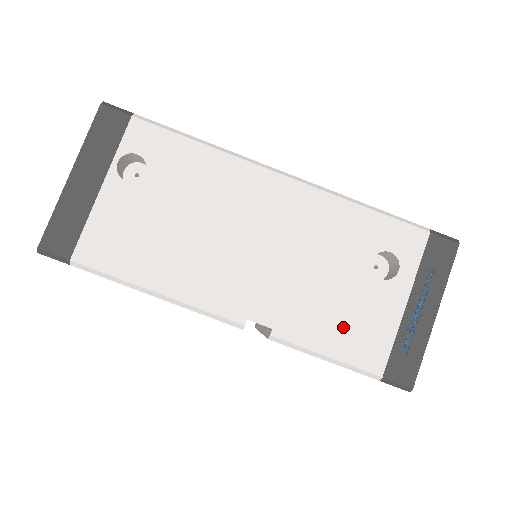
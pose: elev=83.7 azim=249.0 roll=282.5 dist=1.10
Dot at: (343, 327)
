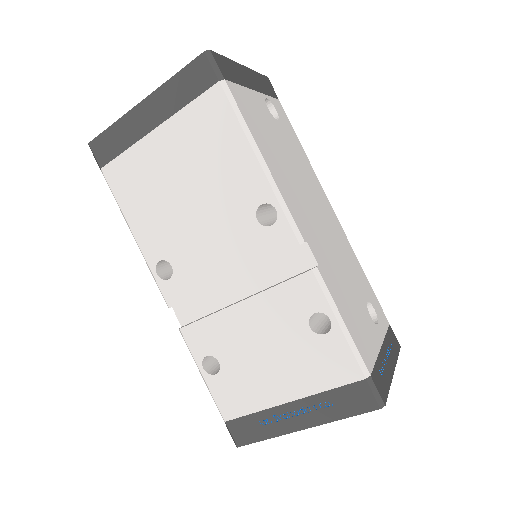
Dot at: (353, 316)
